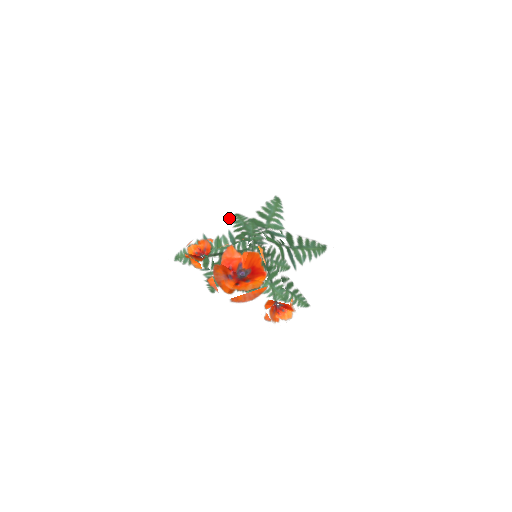
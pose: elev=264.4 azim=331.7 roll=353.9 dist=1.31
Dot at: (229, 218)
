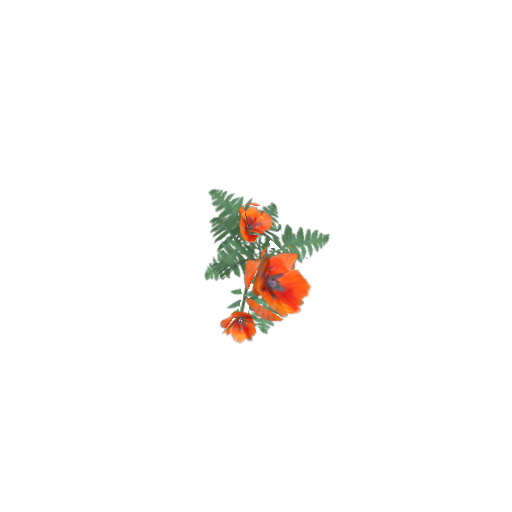
Dot at: (267, 201)
